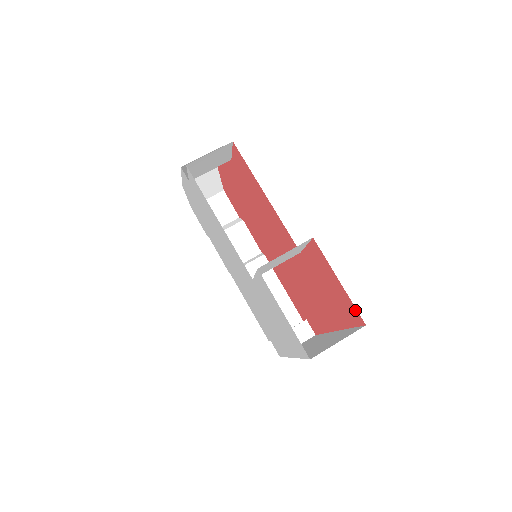
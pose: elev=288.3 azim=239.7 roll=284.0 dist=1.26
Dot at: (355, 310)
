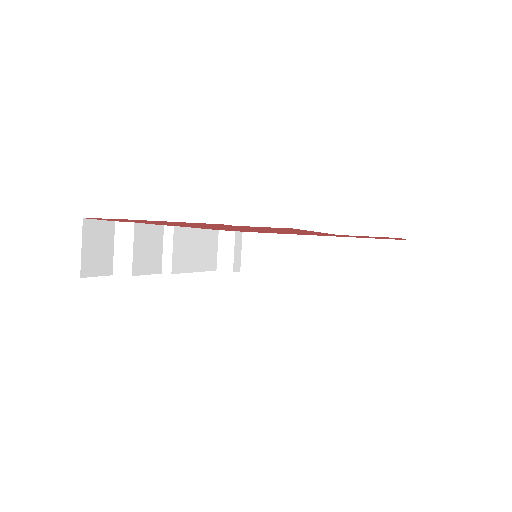
Dot at: occluded
